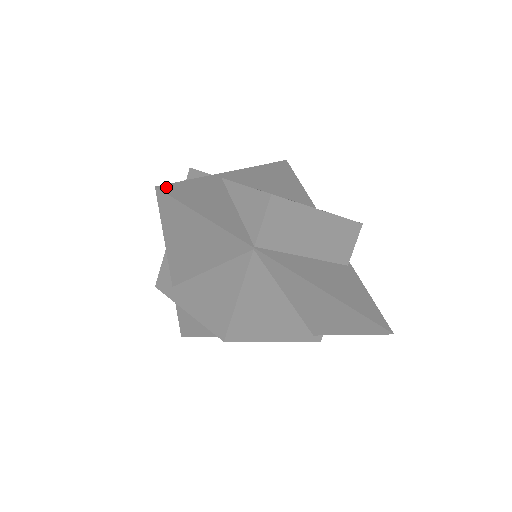
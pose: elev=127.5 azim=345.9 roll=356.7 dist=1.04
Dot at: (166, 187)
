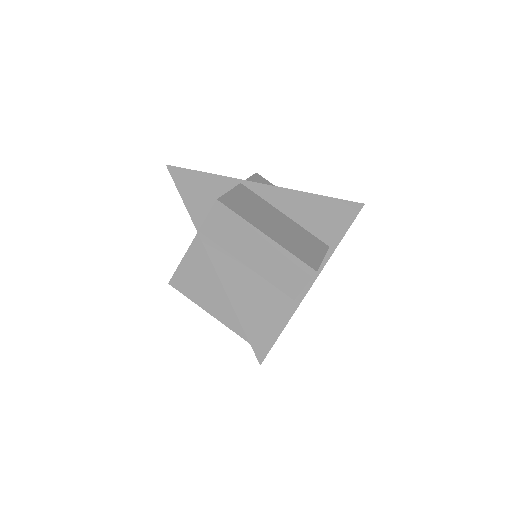
Dot at: (175, 168)
